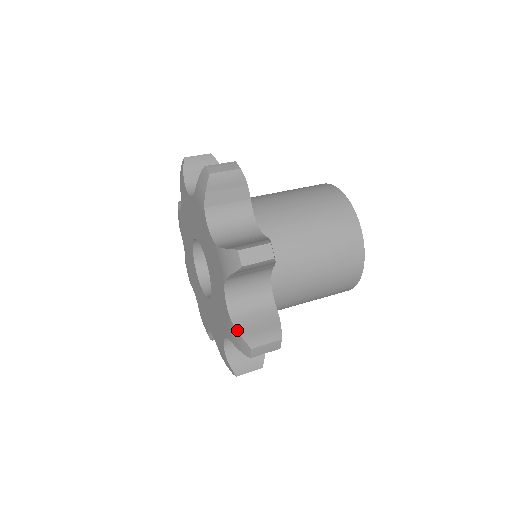
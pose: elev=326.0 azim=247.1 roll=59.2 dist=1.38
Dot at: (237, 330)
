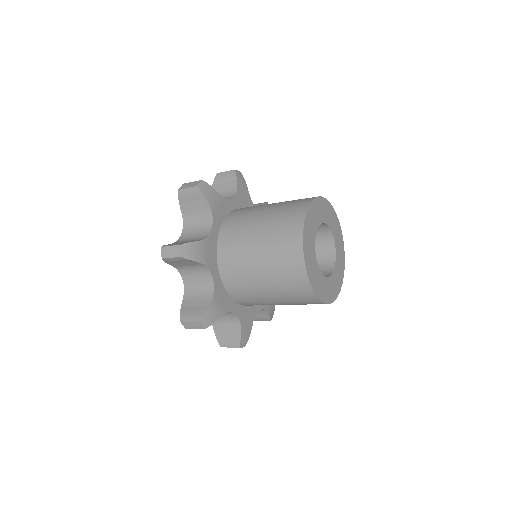
Dot at: (181, 306)
